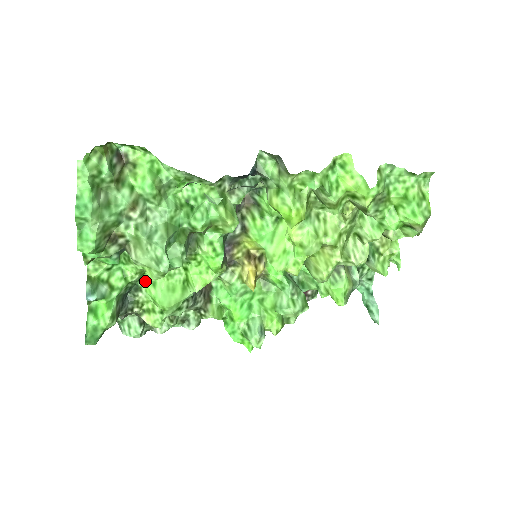
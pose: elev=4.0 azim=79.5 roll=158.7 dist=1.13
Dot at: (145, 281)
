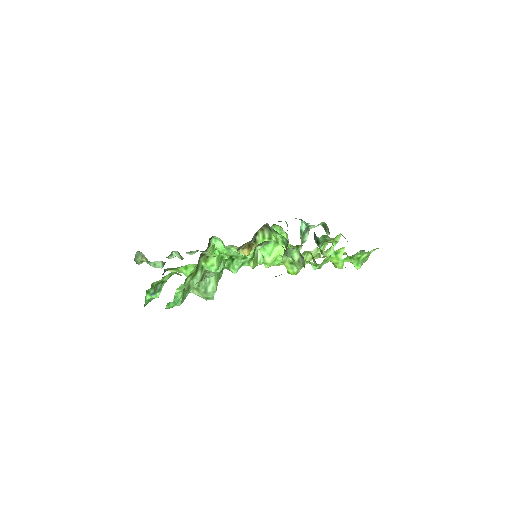
Dot at: (180, 267)
